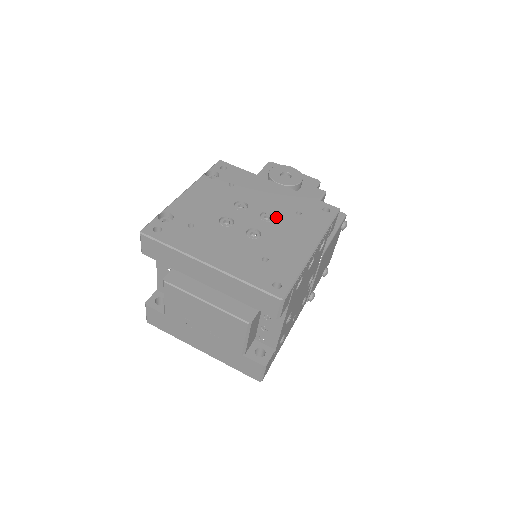
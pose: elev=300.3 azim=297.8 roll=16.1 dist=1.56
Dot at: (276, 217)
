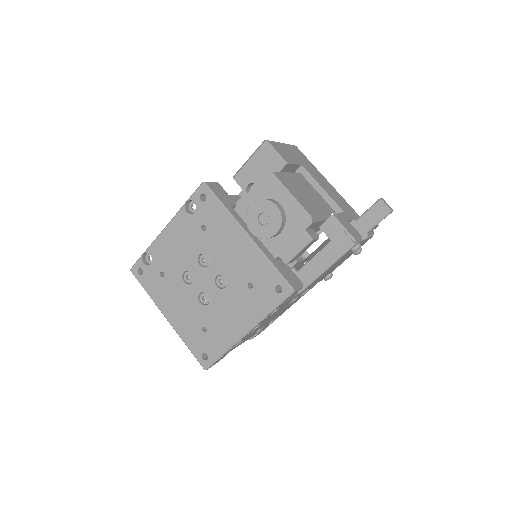
Dot at: (228, 285)
